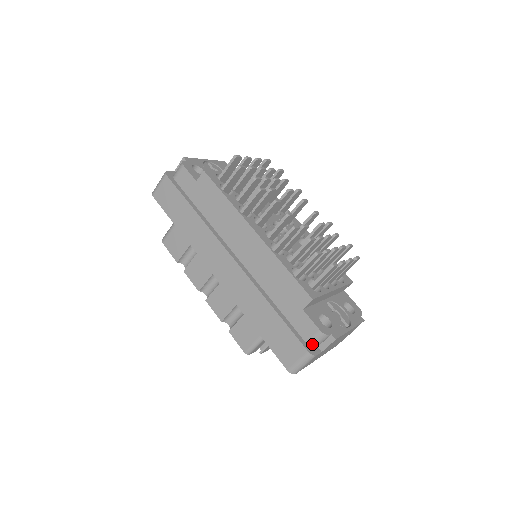
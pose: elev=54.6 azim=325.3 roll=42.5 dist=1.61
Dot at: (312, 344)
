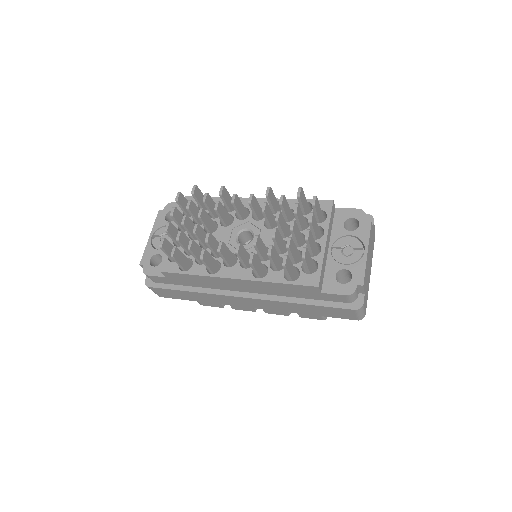
Dot at: (352, 301)
